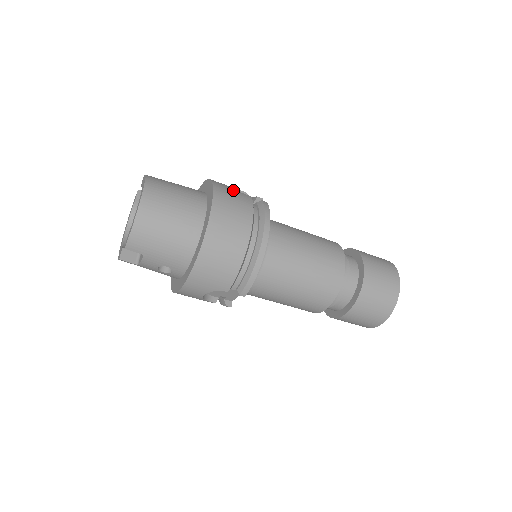
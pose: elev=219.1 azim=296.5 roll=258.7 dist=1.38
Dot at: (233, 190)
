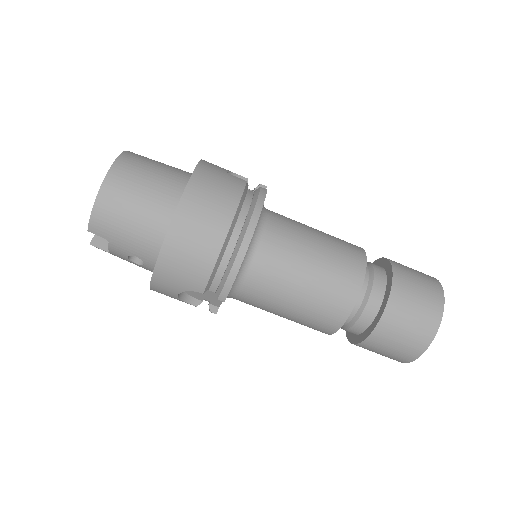
Dot at: (224, 172)
